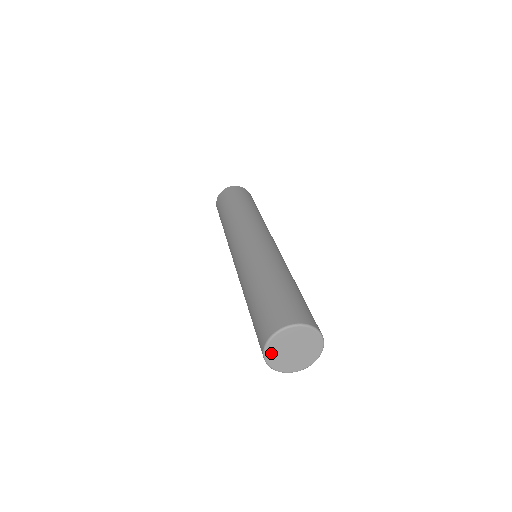
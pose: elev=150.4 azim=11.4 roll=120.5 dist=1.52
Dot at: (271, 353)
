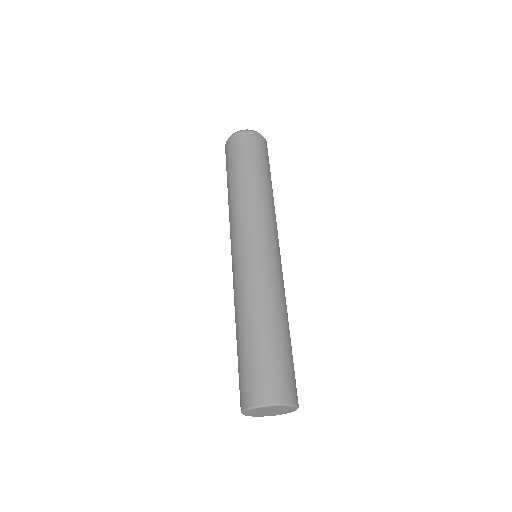
Dot at: (257, 415)
